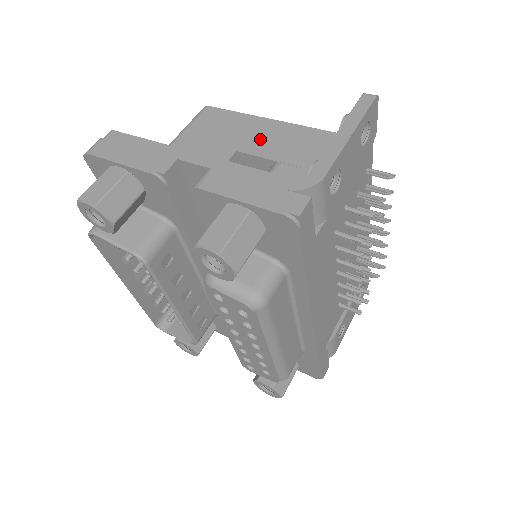
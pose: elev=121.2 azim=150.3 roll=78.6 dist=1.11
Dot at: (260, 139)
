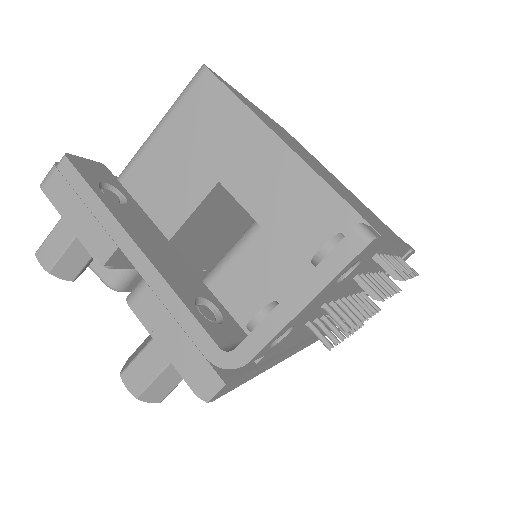
Dot at: (250, 171)
